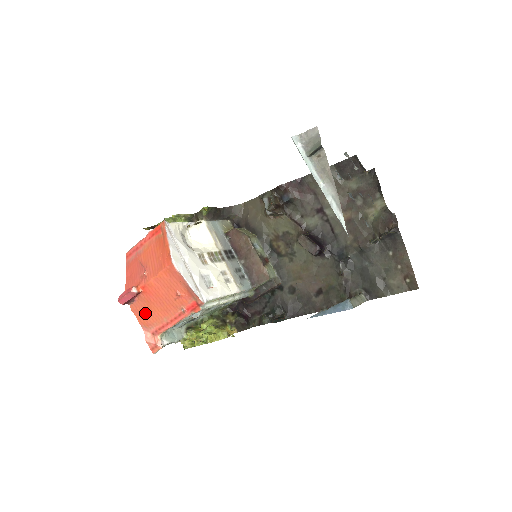
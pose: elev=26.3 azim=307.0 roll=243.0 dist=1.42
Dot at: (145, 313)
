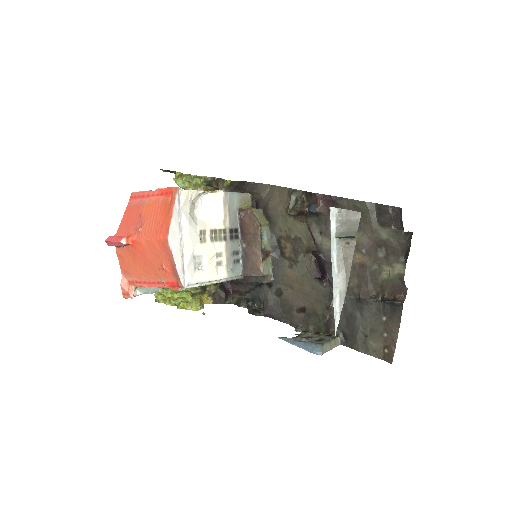
Dot at: (128, 262)
